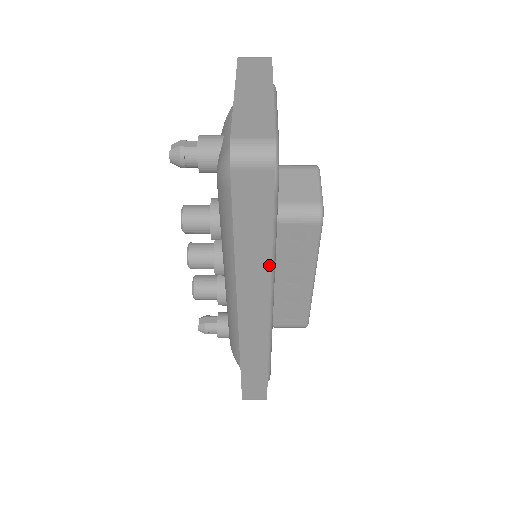
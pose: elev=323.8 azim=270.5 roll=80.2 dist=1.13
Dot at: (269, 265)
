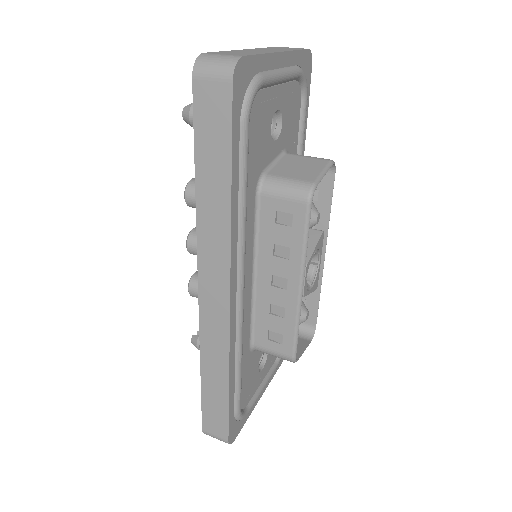
Dot at: (228, 218)
